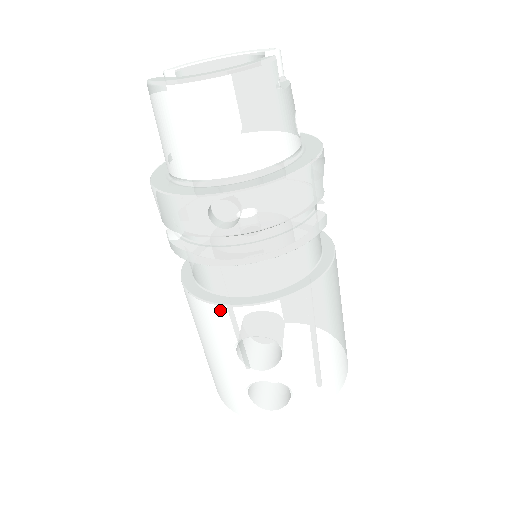
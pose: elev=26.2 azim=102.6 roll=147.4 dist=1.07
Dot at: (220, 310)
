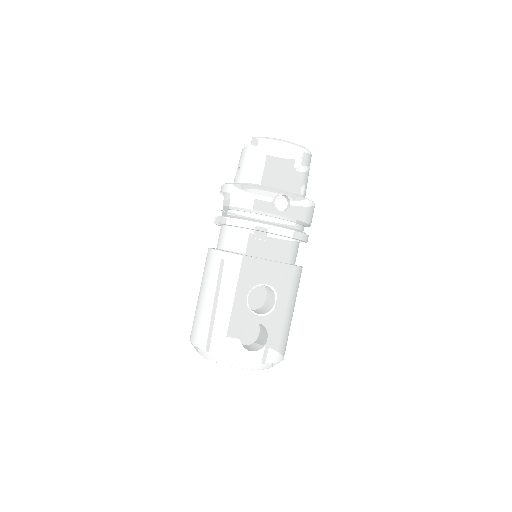
Dot at: (253, 261)
